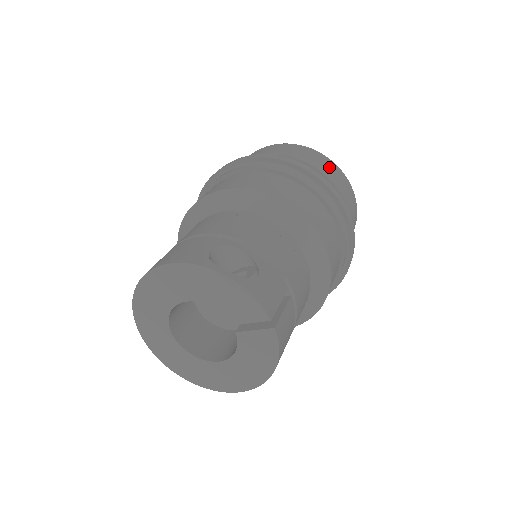
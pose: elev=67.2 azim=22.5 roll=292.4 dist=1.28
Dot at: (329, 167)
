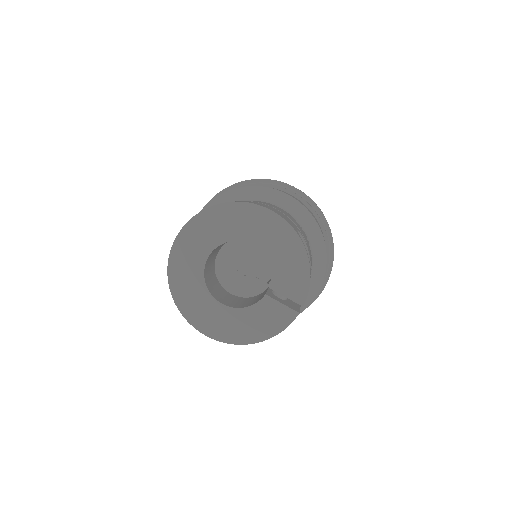
Dot at: occluded
